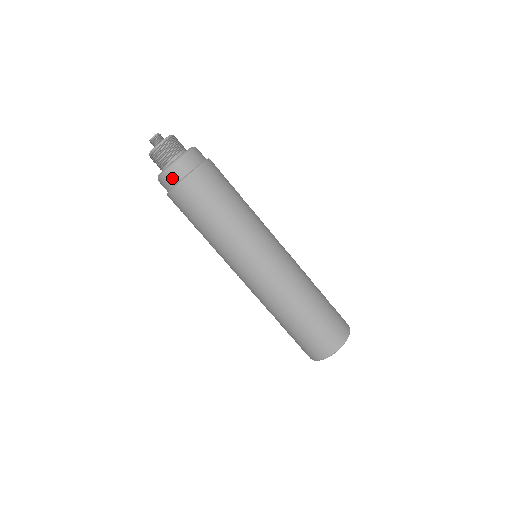
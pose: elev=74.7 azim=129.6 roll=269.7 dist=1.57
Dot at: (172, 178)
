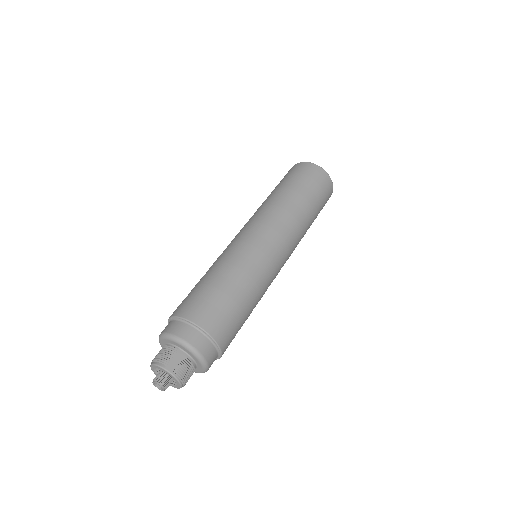
Dot at: occluded
